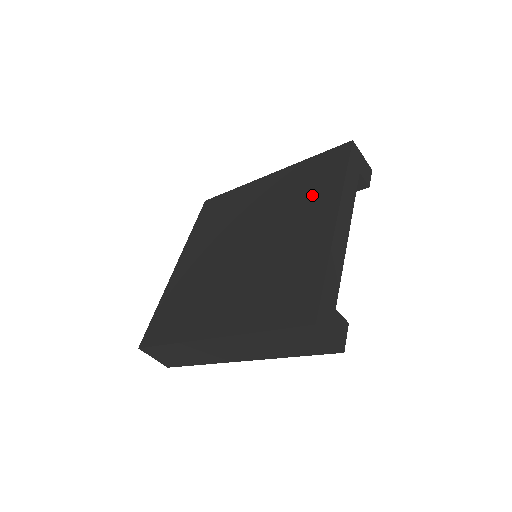
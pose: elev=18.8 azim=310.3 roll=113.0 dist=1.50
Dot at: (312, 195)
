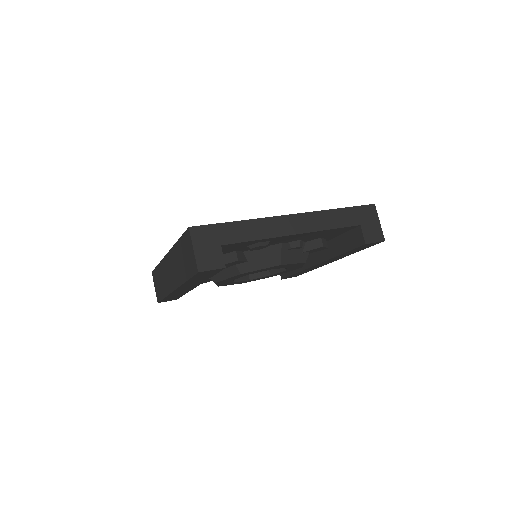
Dot at: occluded
